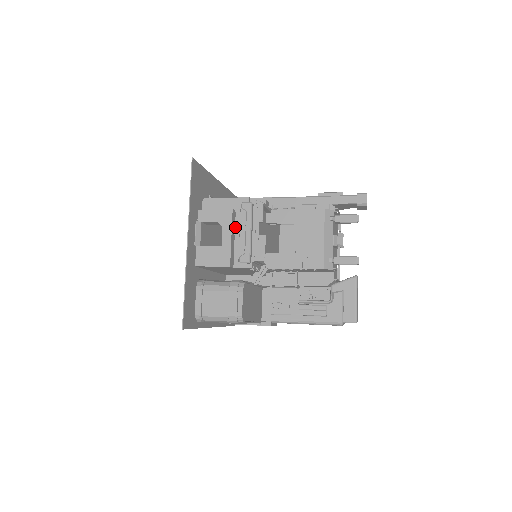
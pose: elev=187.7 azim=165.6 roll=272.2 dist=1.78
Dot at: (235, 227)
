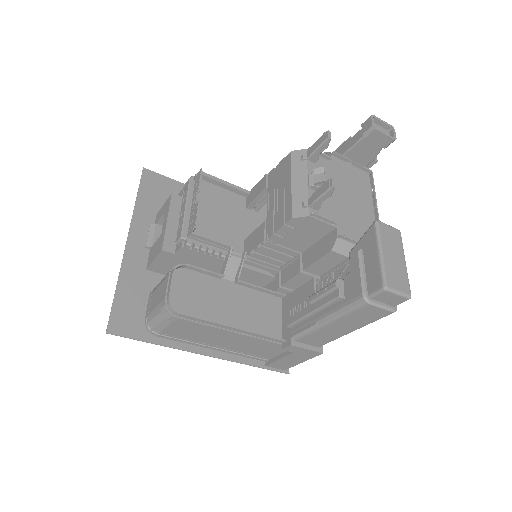
Dot at: (180, 212)
